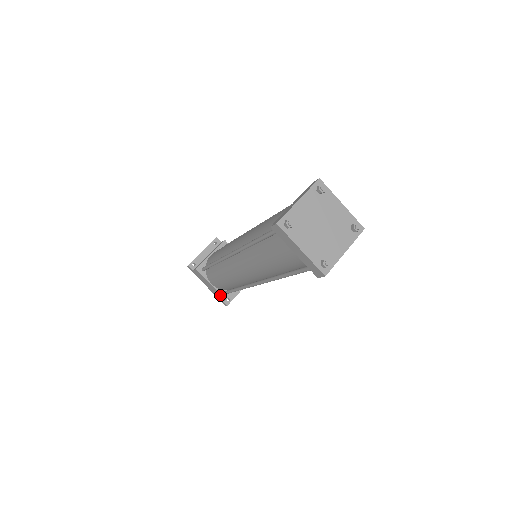
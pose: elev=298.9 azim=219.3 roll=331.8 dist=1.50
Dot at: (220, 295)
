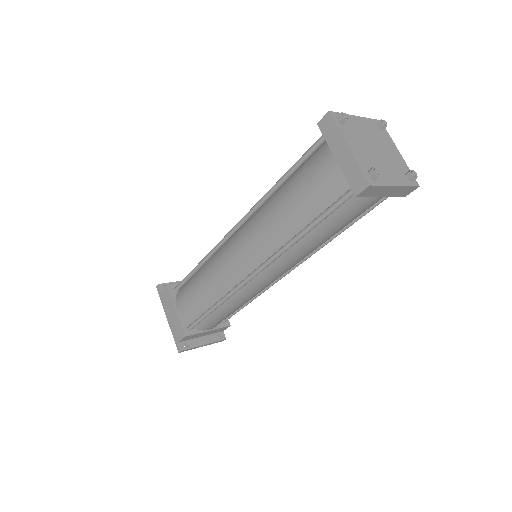
Dot at: (180, 329)
